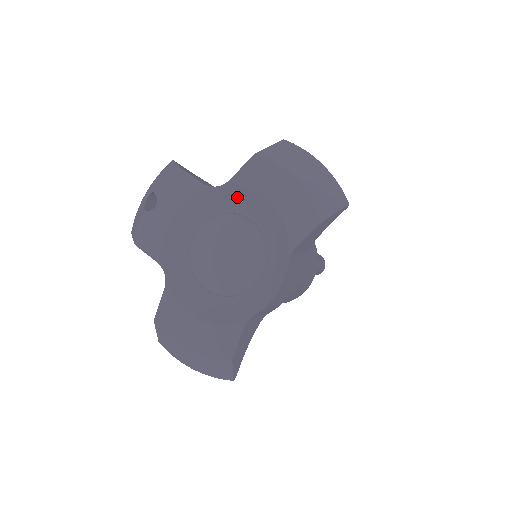
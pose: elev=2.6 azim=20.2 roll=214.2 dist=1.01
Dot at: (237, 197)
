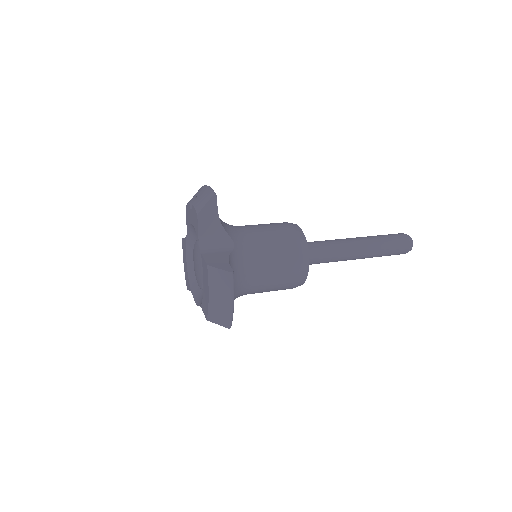
Dot at: occluded
